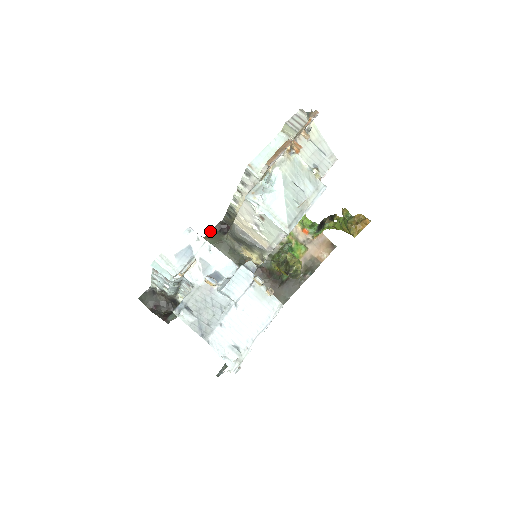
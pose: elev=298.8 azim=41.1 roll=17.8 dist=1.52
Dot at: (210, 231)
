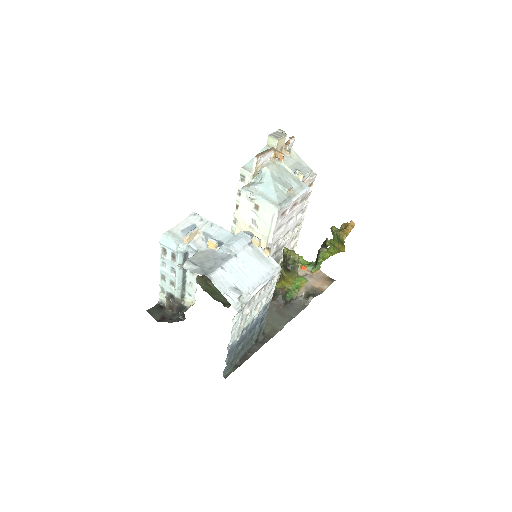
Dot at: occluded
